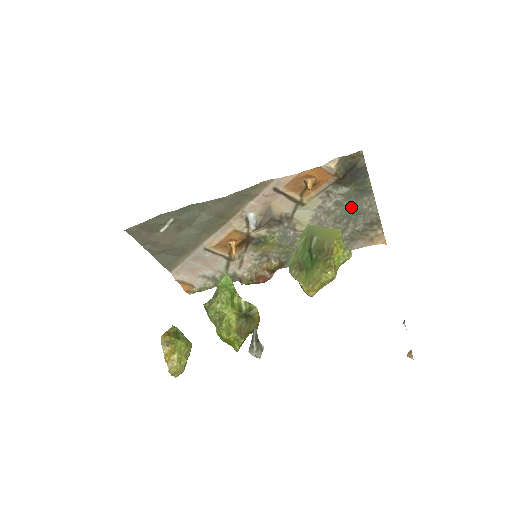
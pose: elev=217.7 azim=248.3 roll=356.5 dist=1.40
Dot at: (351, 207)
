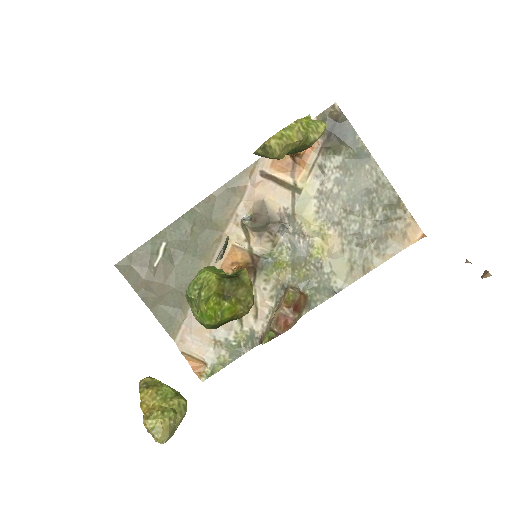
Dot at: (356, 184)
